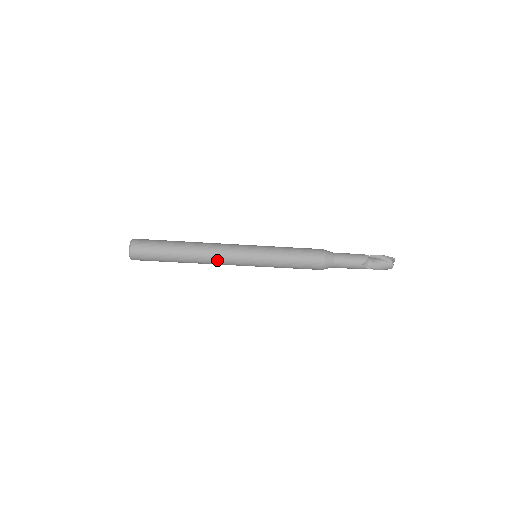
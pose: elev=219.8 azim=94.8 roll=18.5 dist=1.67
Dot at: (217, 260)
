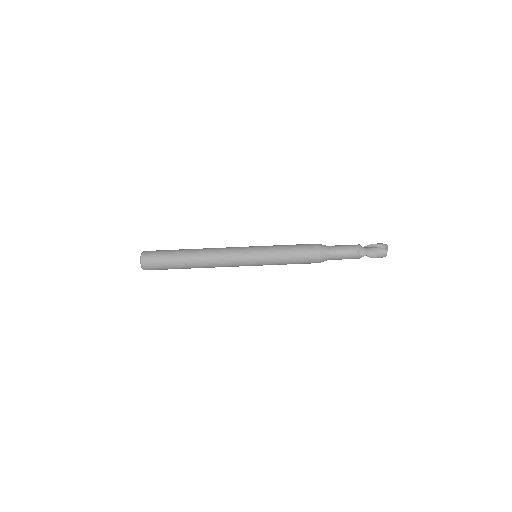
Dot at: (220, 260)
